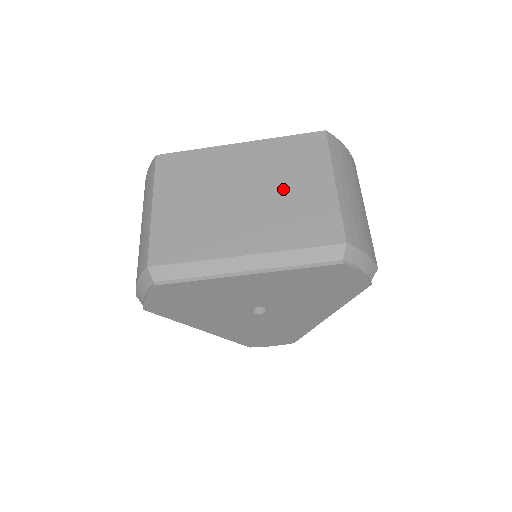
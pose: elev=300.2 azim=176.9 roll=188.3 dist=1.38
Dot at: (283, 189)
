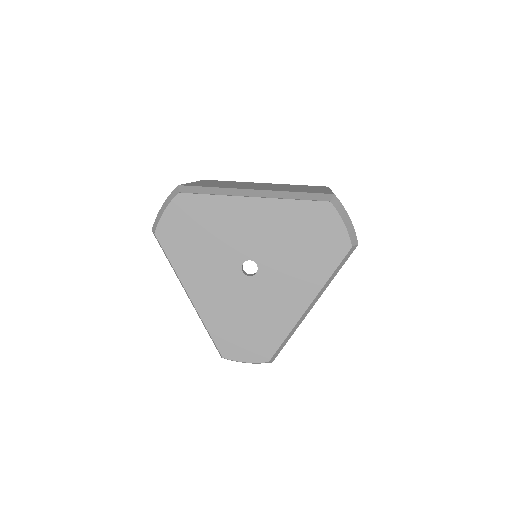
Dot at: (292, 187)
